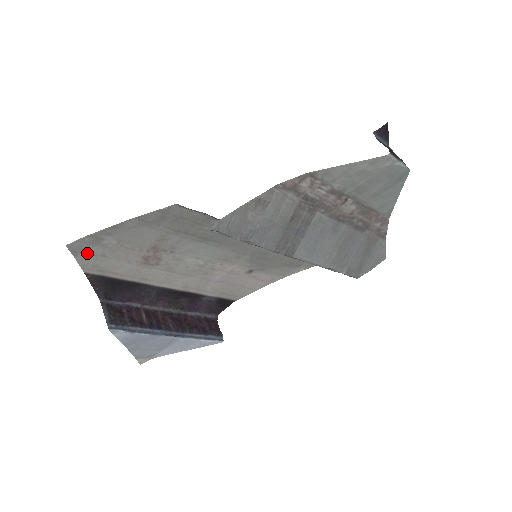
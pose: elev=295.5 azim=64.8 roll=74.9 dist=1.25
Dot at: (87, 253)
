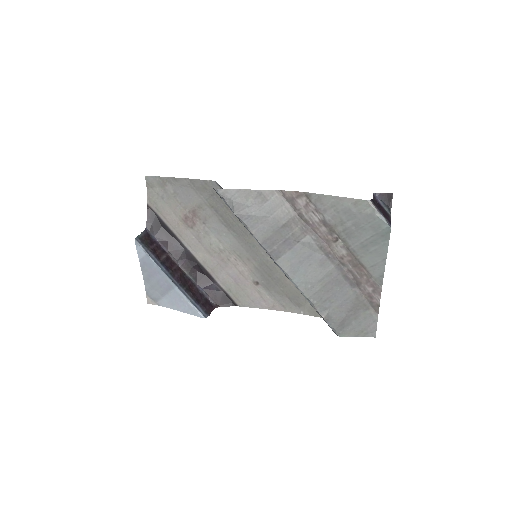
Dot at: (155, 190)
